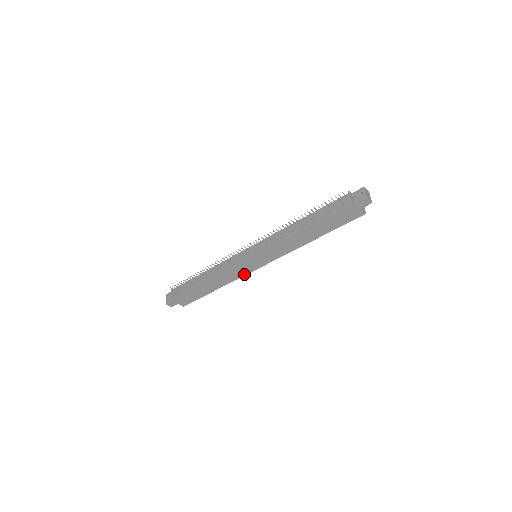
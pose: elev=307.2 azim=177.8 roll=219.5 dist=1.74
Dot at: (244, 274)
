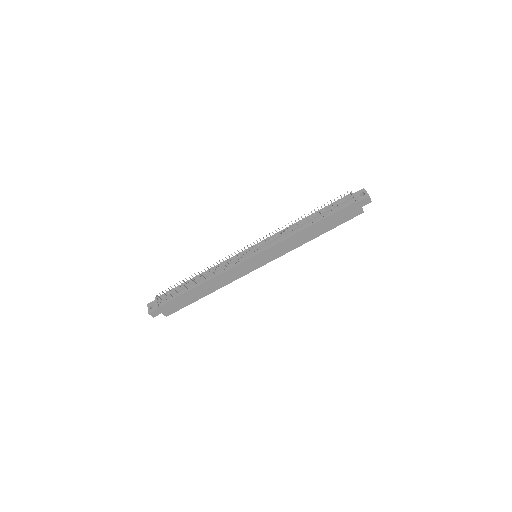
Dot at: (241, 276)
